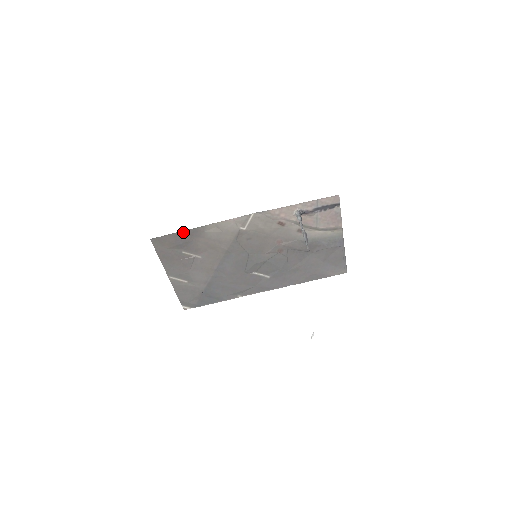
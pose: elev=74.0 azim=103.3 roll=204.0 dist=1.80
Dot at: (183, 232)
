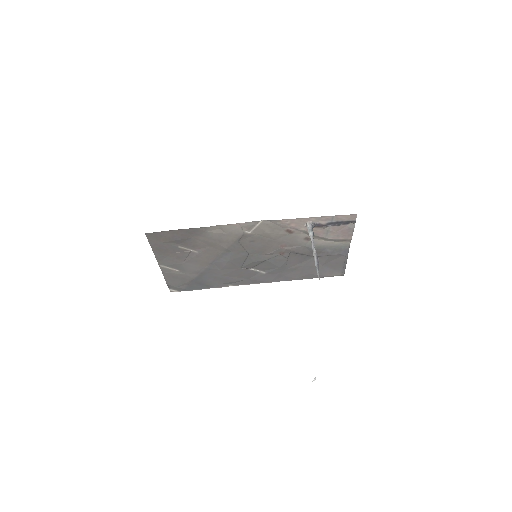
Dot at: (182, 230)
